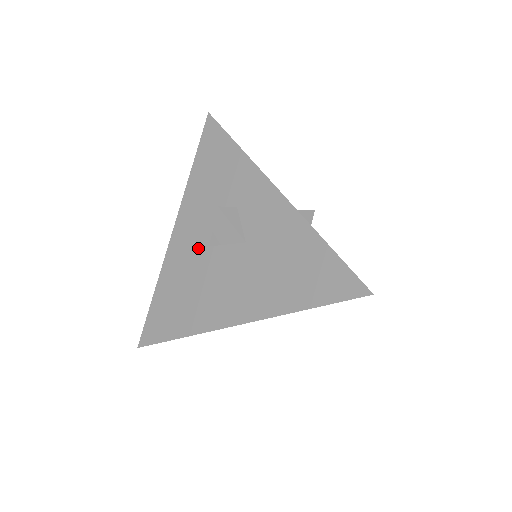
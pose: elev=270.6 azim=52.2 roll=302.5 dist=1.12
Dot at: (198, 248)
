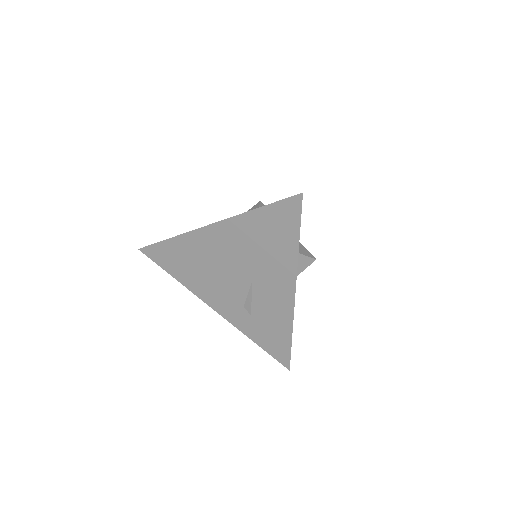
Dot at: occluded
